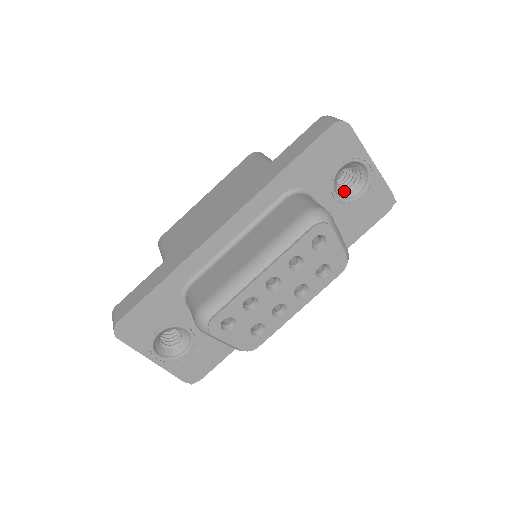
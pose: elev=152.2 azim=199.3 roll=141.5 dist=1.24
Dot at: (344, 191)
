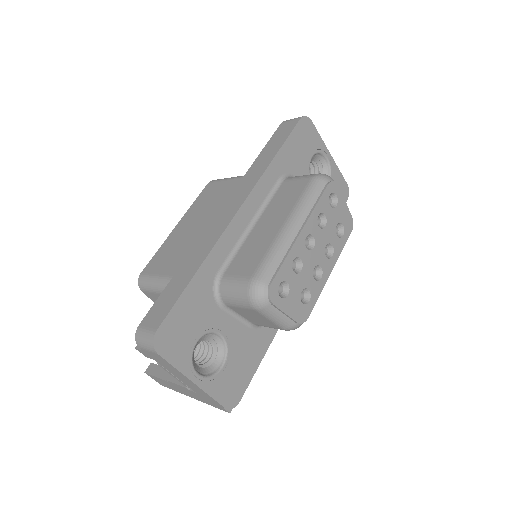
Dot at: occluded
